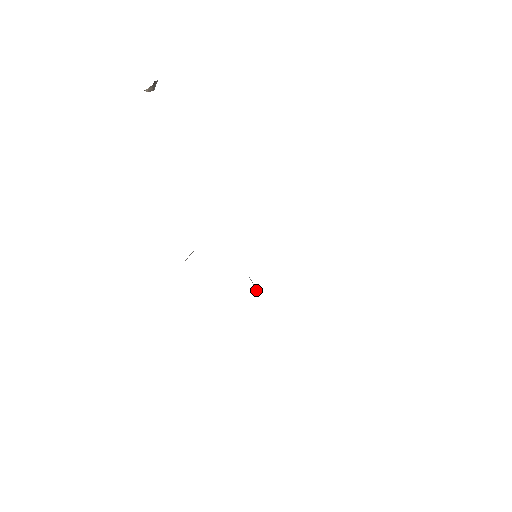
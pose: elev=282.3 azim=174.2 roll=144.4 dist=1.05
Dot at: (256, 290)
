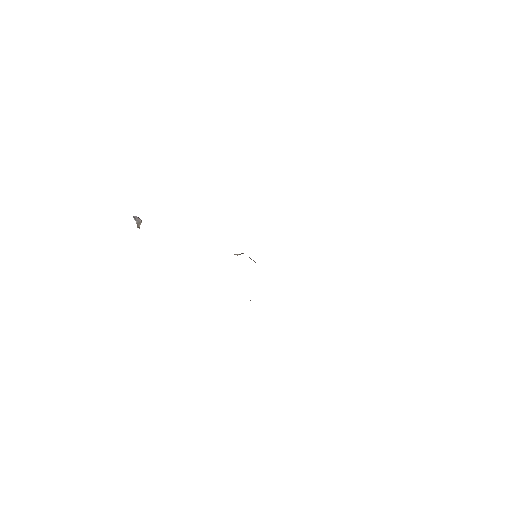
Dot at: occluded
